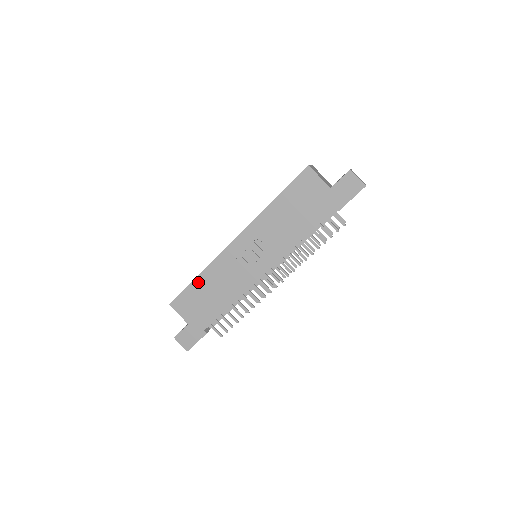
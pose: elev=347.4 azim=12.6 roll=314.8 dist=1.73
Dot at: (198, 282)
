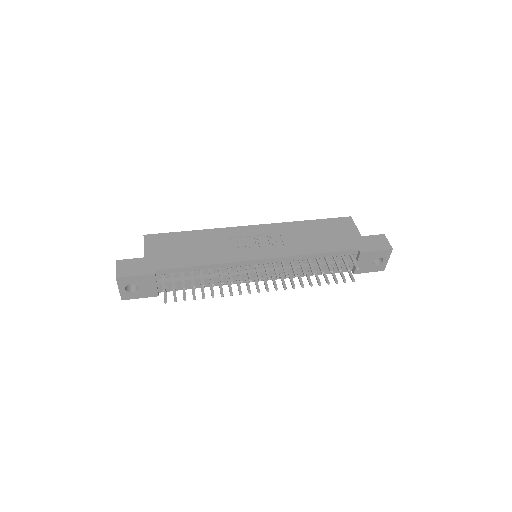
Dot at: (190, 234)
